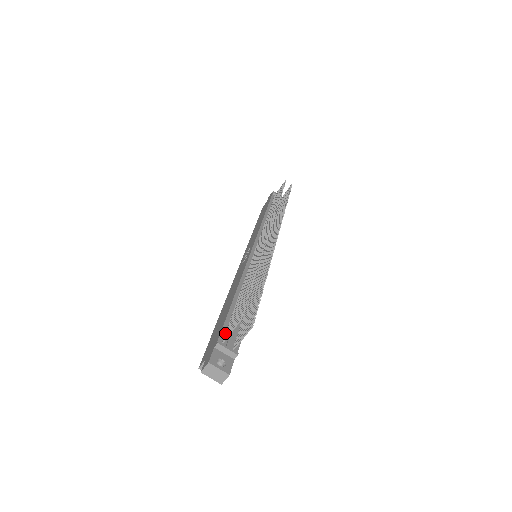
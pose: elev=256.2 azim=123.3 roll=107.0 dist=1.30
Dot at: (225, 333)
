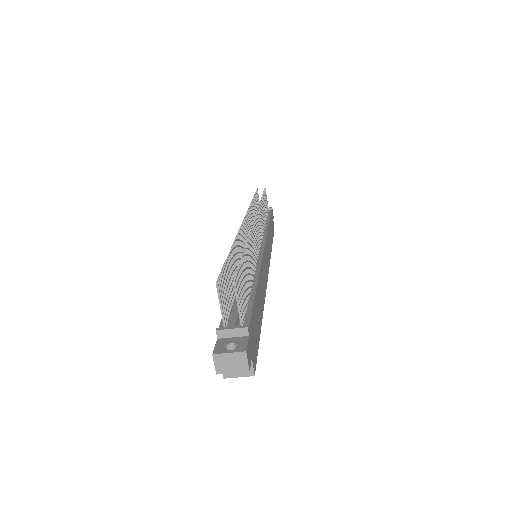
Dot at: (225, 319)
